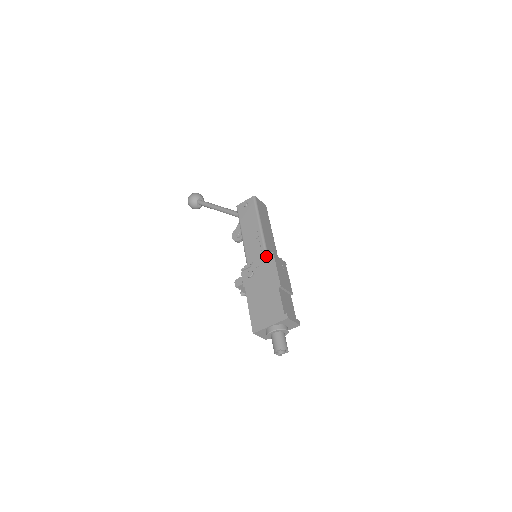
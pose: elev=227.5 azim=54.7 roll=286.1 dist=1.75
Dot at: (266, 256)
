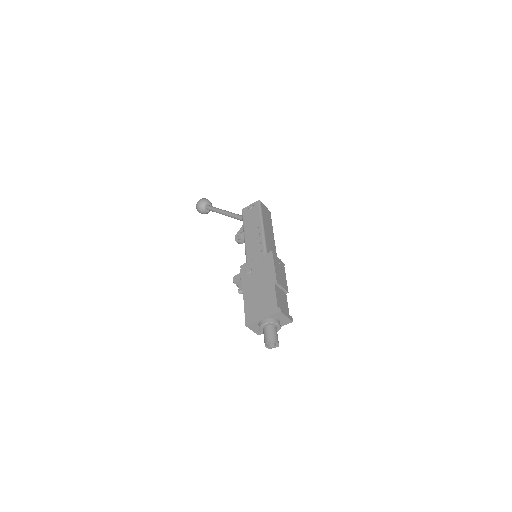
Dot at: (265, 254)
